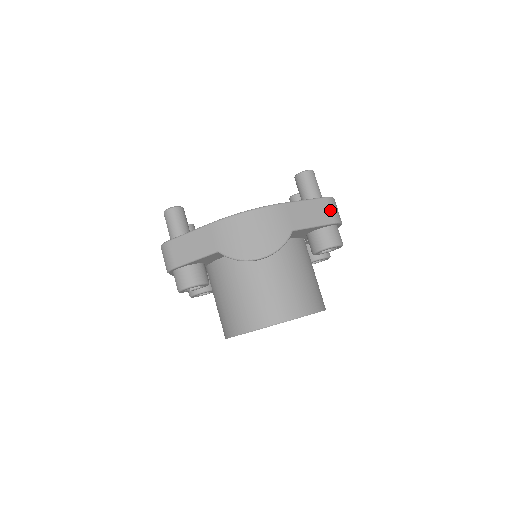
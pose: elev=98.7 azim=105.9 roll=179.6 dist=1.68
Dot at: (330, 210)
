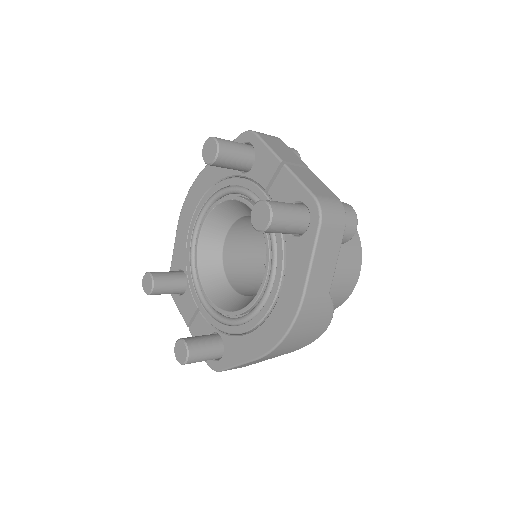
Dot at: (333, 227)
